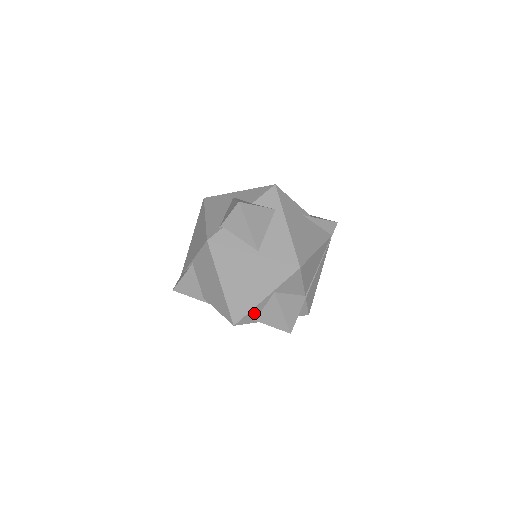
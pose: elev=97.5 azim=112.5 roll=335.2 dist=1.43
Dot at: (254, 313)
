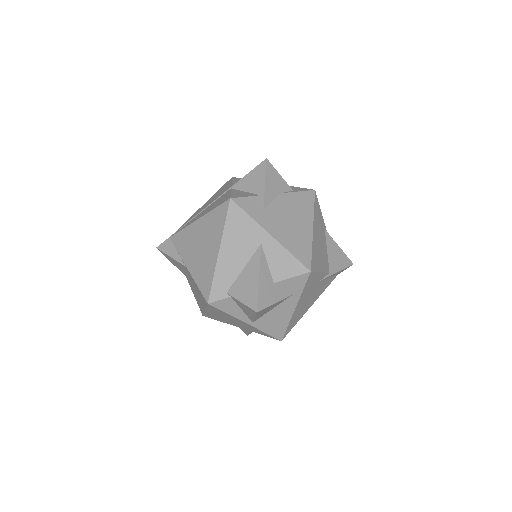
Dot at: occluded
